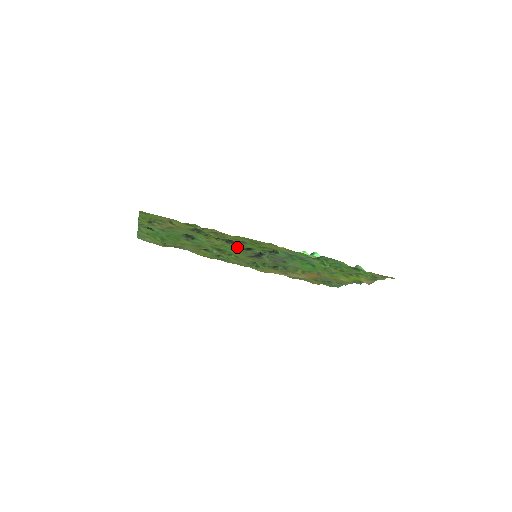
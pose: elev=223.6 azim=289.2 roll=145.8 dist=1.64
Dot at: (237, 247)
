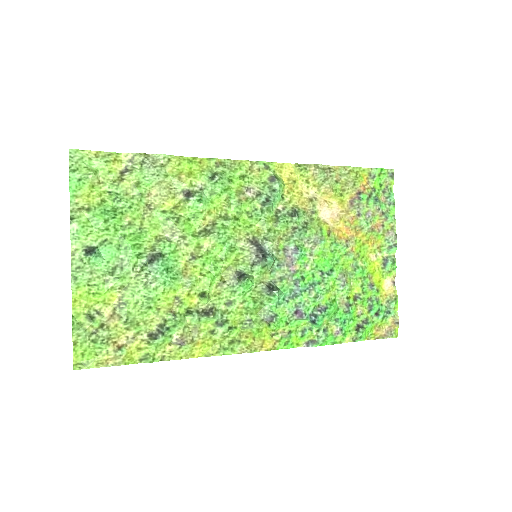
Dot at: (223, 282)
